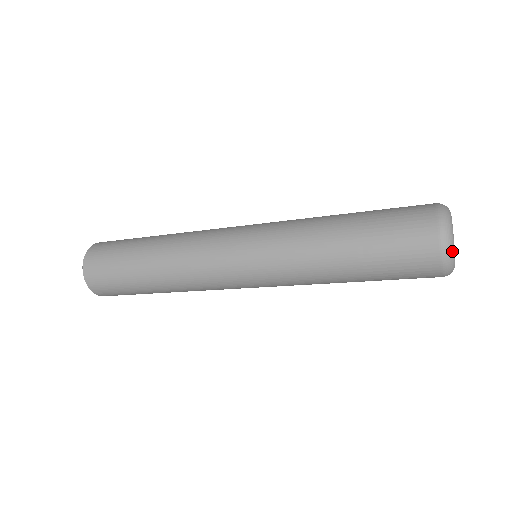
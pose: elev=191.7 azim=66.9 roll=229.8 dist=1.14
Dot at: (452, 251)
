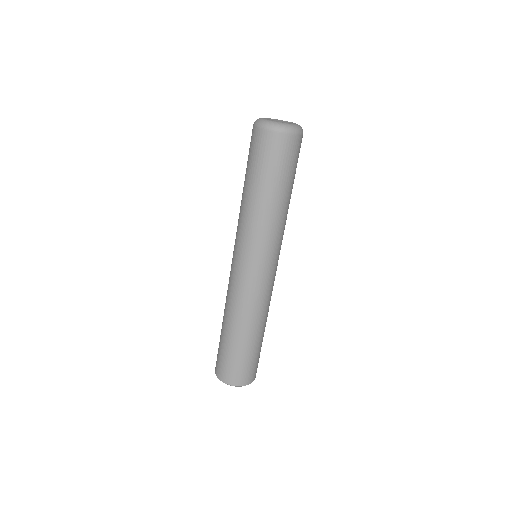
Dot at: (259, 119)
